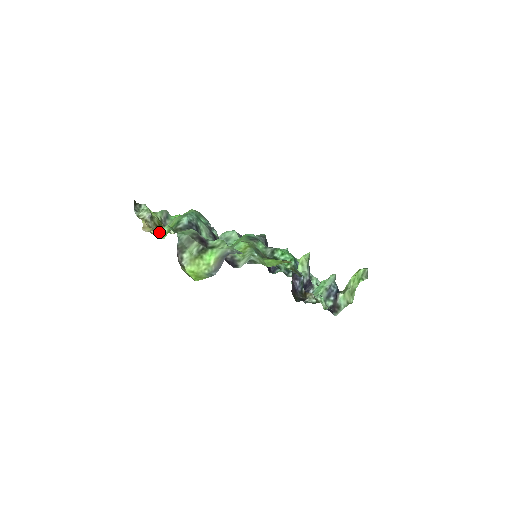
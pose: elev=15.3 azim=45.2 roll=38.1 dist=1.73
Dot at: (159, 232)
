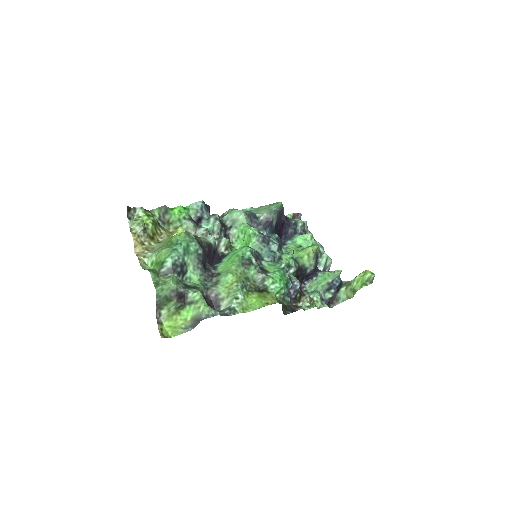
Dot at: (148, 258)
